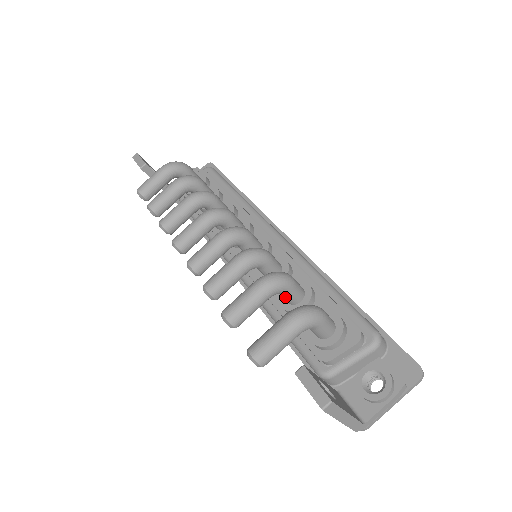
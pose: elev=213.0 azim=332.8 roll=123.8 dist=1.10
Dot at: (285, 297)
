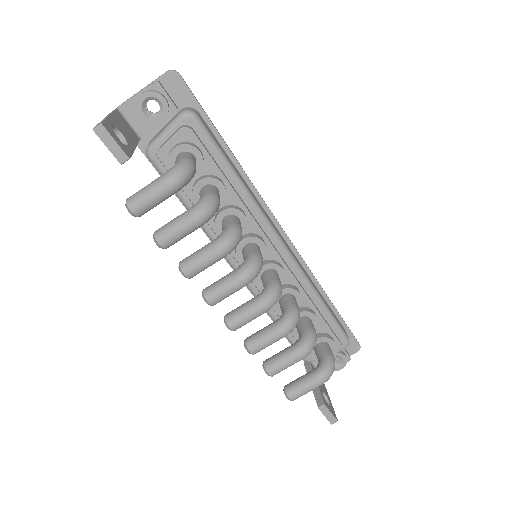
Dot at: occluded
